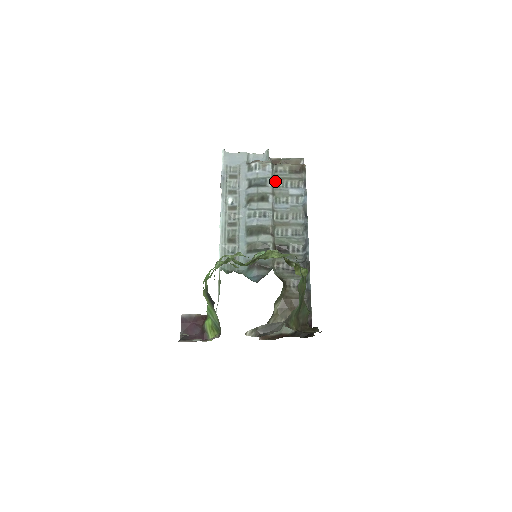
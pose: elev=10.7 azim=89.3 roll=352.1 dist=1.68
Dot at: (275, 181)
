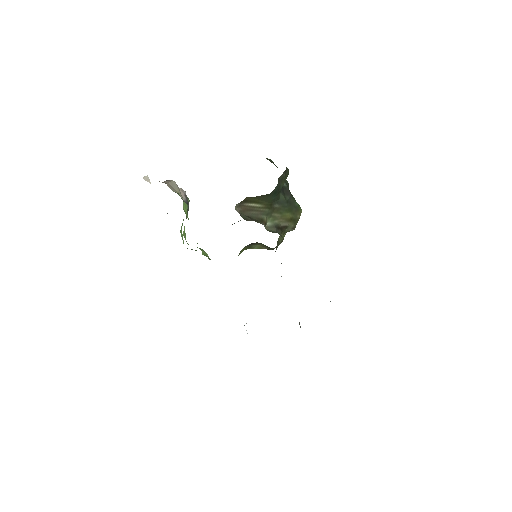
Dot at: occluded
